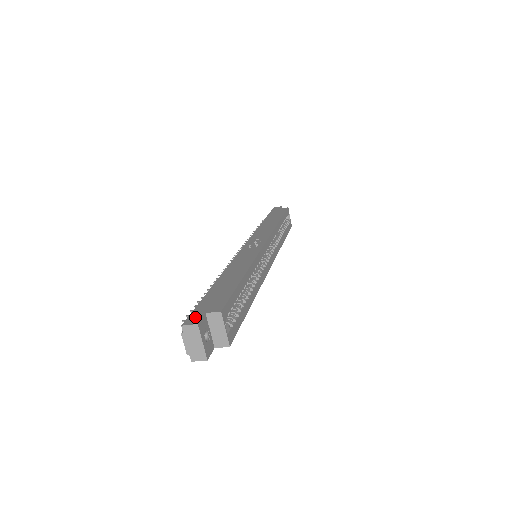
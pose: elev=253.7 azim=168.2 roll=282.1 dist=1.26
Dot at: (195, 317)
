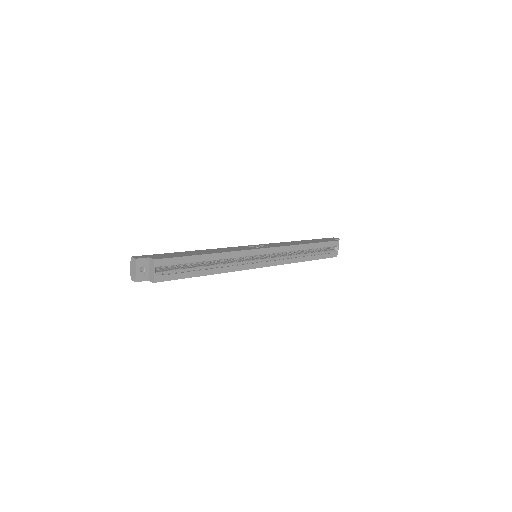
Dot at: (142, 257)
